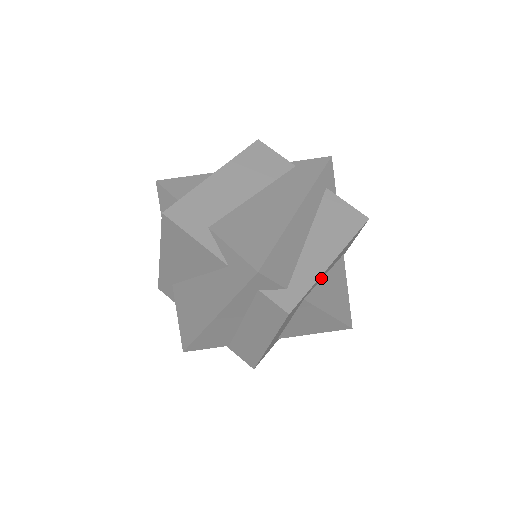
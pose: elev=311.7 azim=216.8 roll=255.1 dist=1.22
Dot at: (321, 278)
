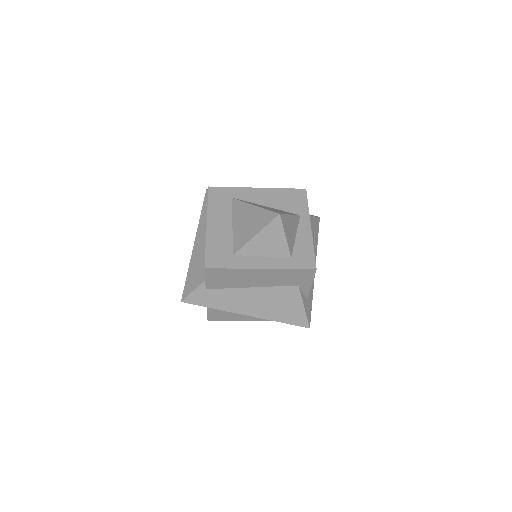
Dot at: (256, 201)
